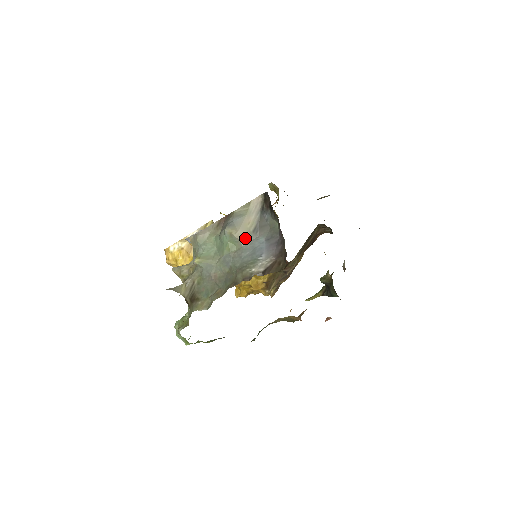
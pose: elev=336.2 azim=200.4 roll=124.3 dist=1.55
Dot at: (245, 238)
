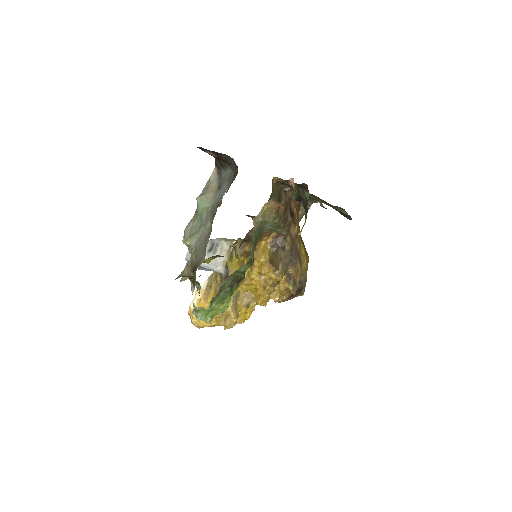
Dot at: (214, 196)
